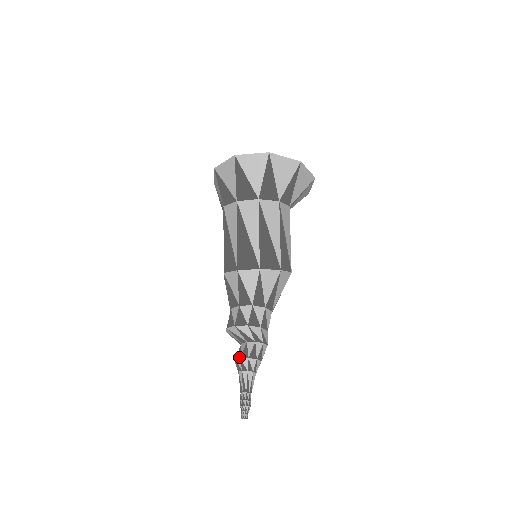
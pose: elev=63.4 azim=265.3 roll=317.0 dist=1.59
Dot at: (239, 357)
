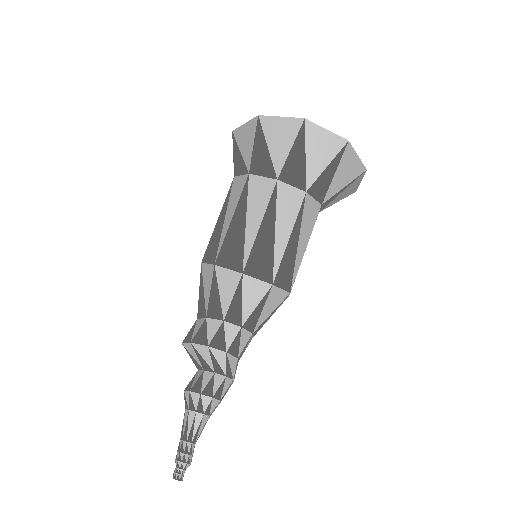
Dot at: (199, 392)
